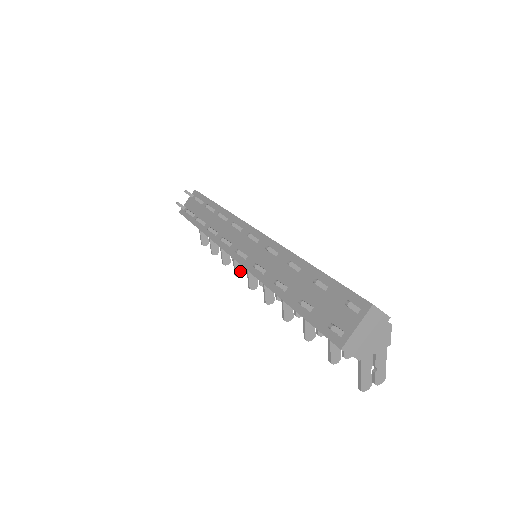
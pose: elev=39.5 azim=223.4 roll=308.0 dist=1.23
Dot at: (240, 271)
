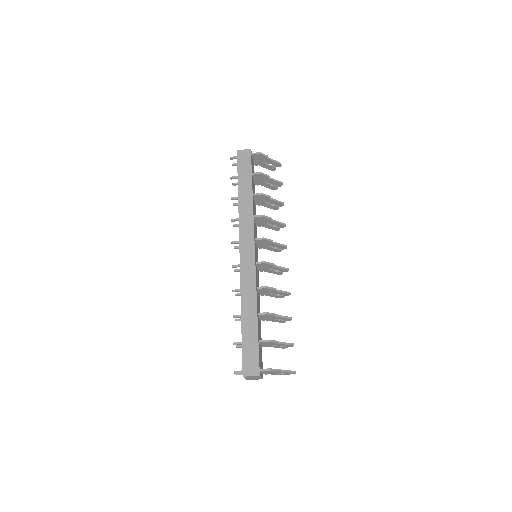
Dot at: (276, 228)
